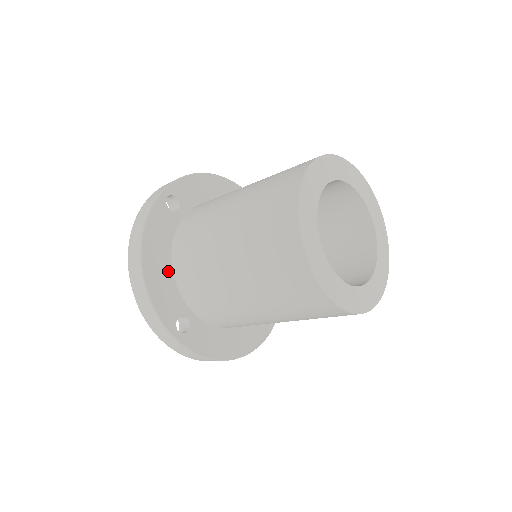
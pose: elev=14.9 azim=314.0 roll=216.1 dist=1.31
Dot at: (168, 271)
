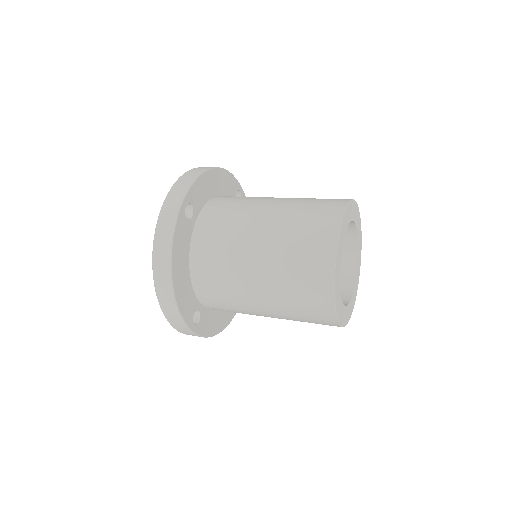
Dot at: (187, 277)
